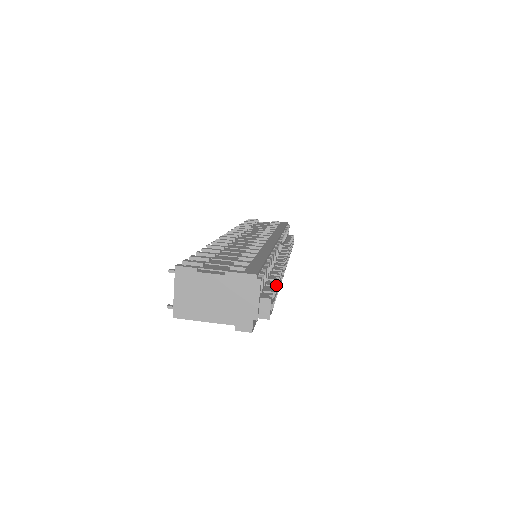
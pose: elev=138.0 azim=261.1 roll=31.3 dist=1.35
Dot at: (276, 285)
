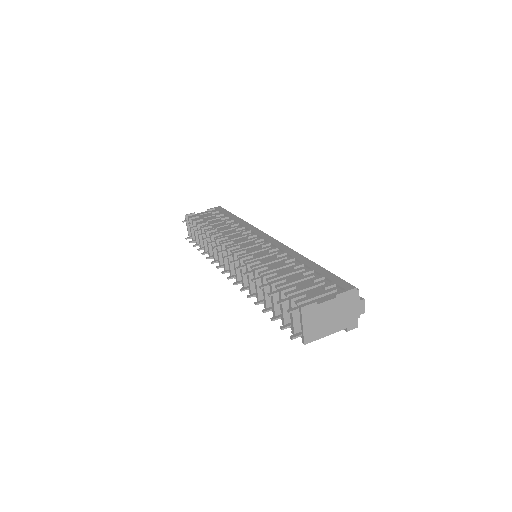
Dot at: occluded
